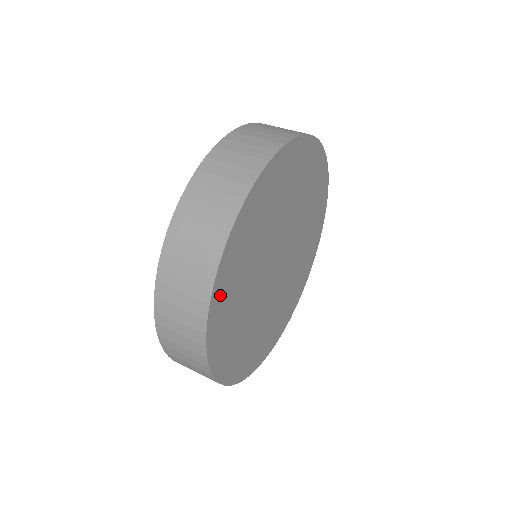
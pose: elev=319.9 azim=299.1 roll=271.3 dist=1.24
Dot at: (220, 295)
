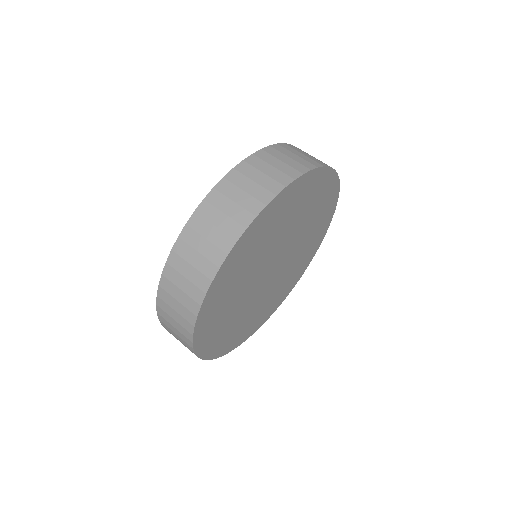
Dot at: (204, 325)
